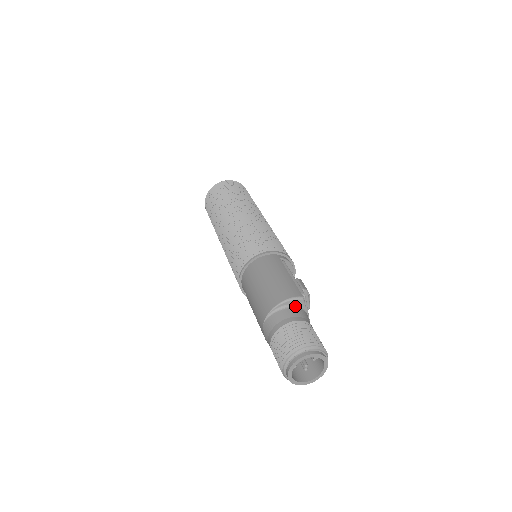
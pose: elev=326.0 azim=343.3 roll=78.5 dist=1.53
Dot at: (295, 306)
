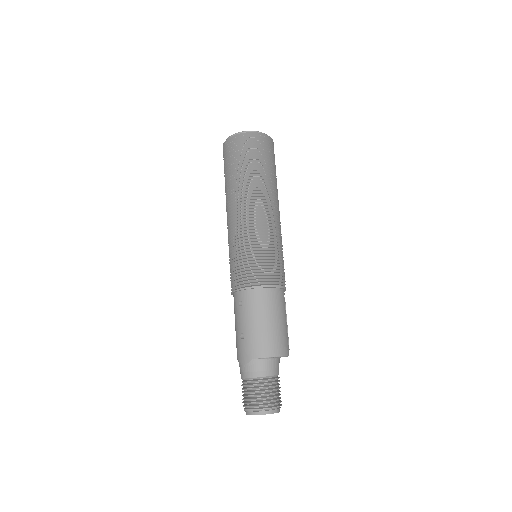
Dot at: occluded
